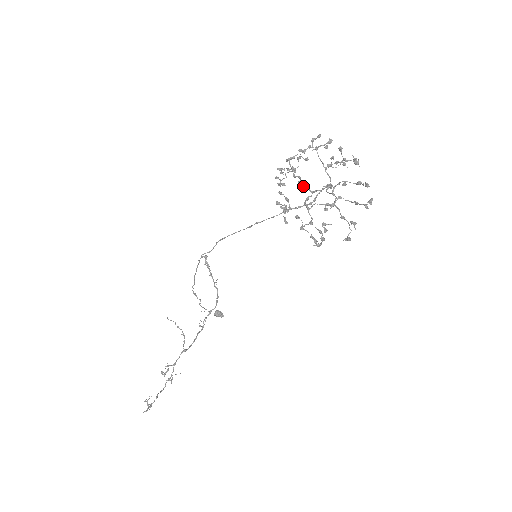
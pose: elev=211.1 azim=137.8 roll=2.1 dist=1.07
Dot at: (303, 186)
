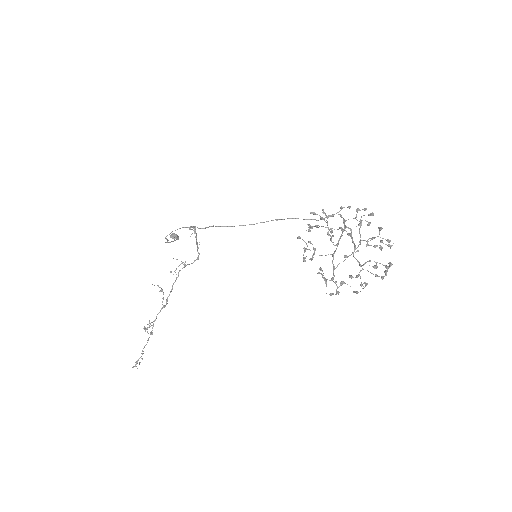
Dot at: occluded
